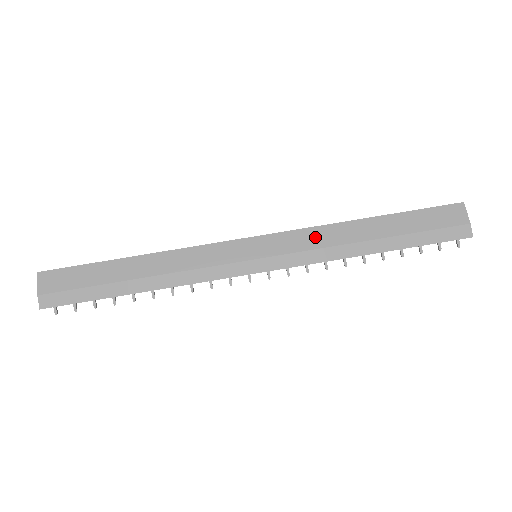
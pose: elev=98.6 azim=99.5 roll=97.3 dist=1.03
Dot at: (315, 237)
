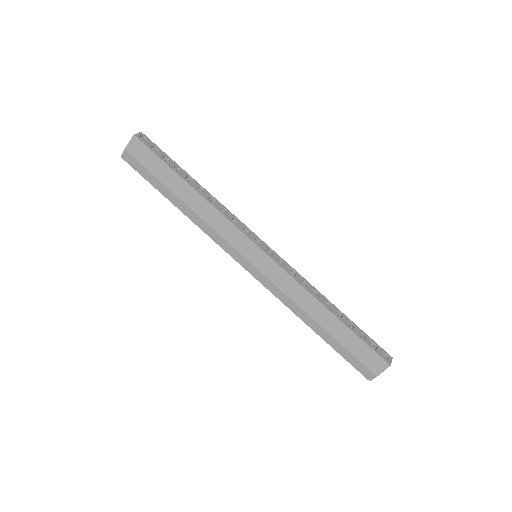
Dot at: (292, 288)
